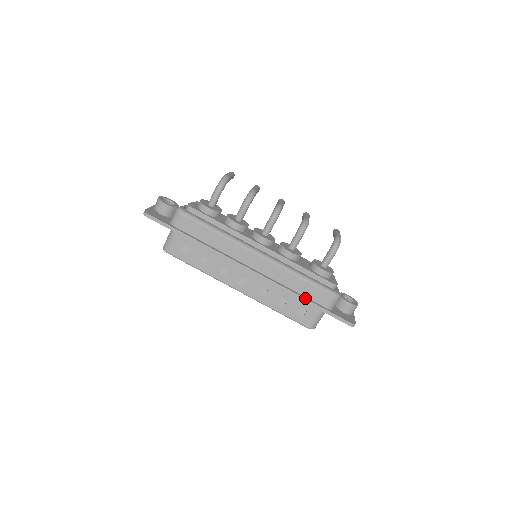
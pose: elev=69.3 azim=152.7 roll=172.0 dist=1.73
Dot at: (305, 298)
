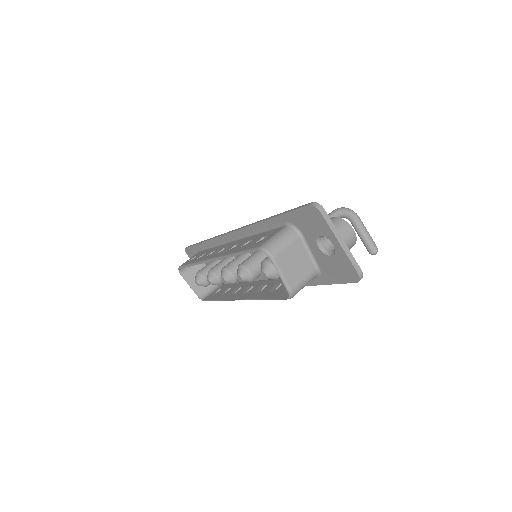
Dot at: (270, 217)
